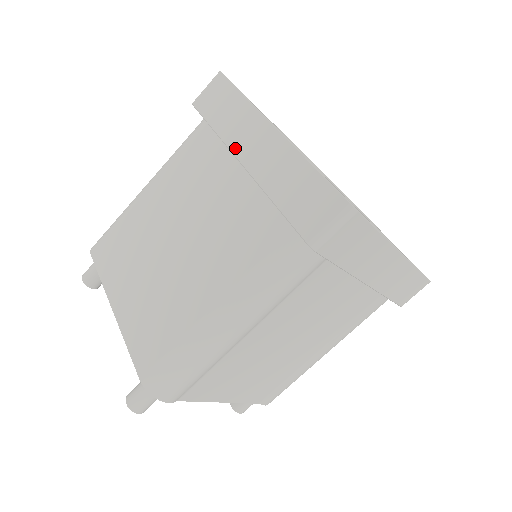
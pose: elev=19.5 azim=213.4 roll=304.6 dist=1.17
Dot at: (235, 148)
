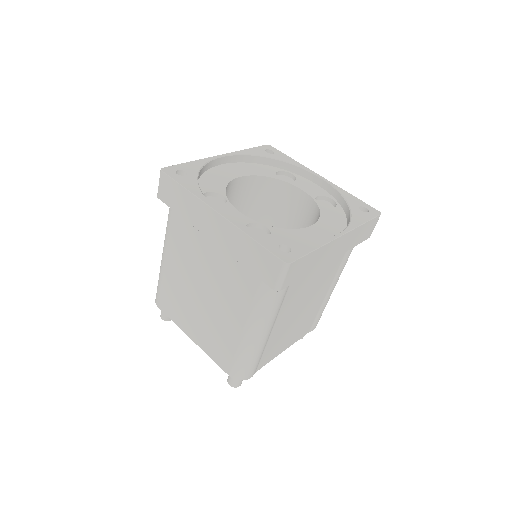
Dot at: (202, 230)
